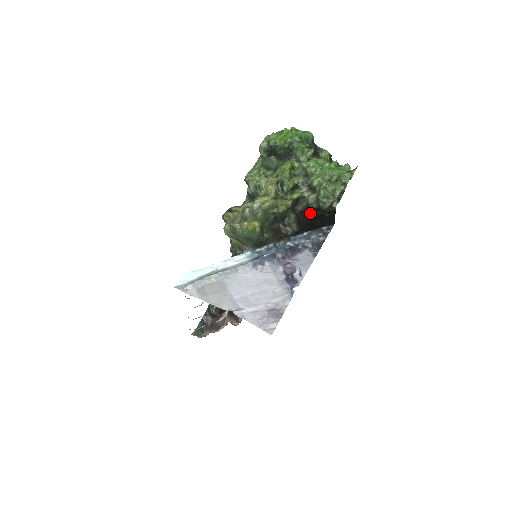
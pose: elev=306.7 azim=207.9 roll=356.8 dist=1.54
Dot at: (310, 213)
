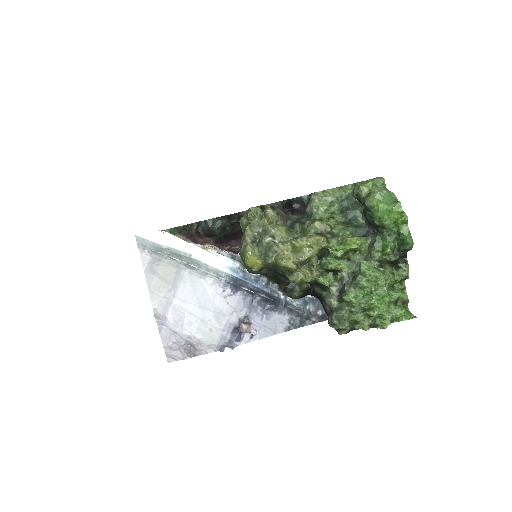
Dot at: occluded
